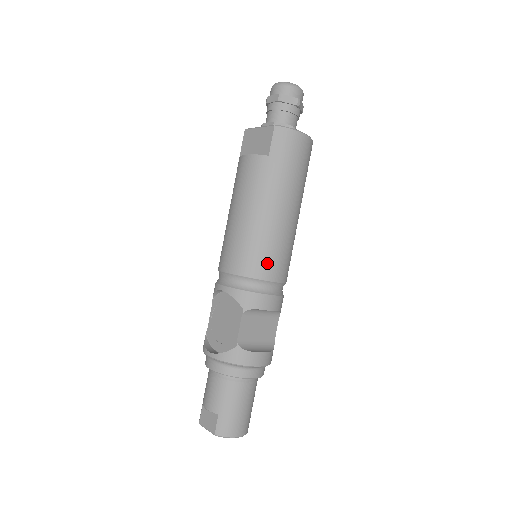
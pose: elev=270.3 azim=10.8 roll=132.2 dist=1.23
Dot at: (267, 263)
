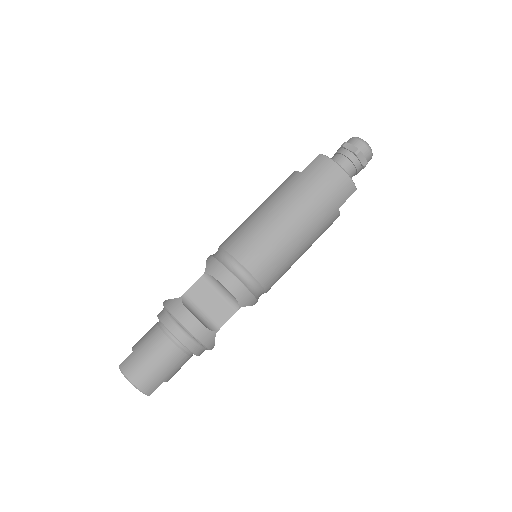
Dot at: (246, 246)
